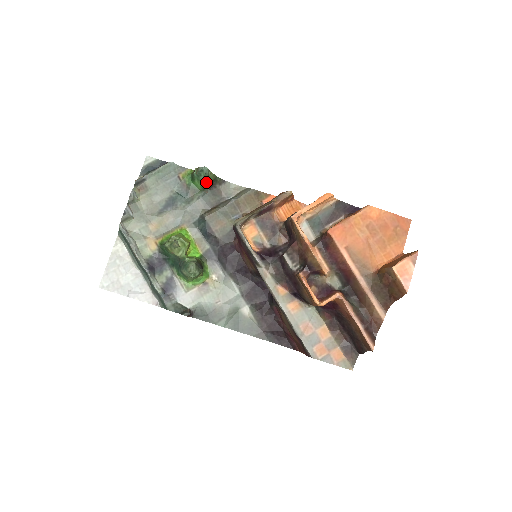
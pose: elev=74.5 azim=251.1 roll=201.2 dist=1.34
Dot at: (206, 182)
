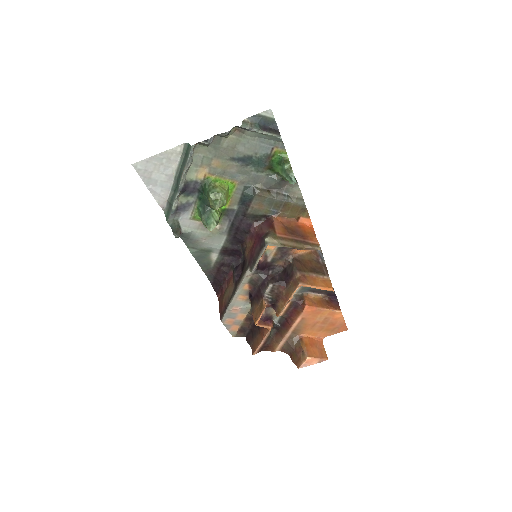
Dot at: (285, 179)
